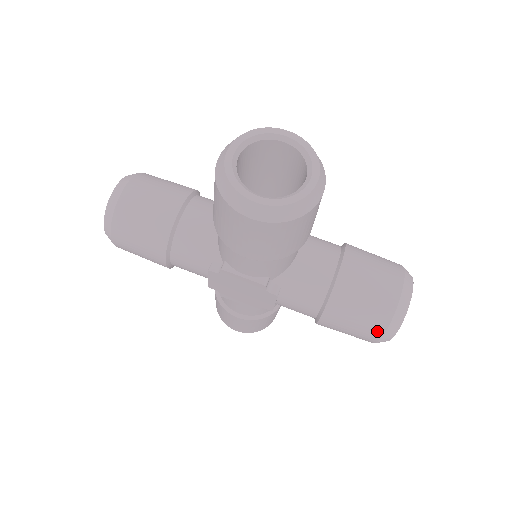
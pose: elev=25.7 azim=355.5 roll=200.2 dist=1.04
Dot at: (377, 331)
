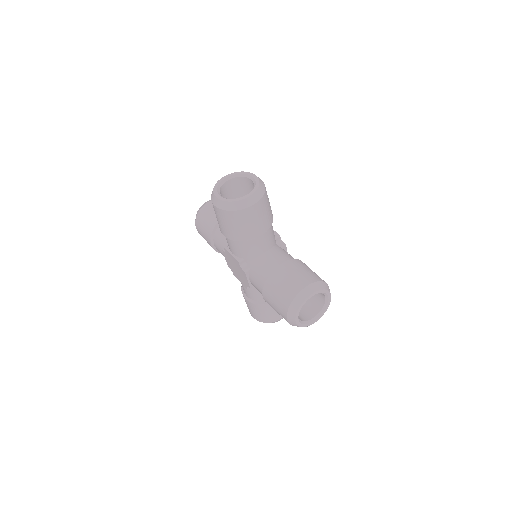
Dot at: (284, 309)
